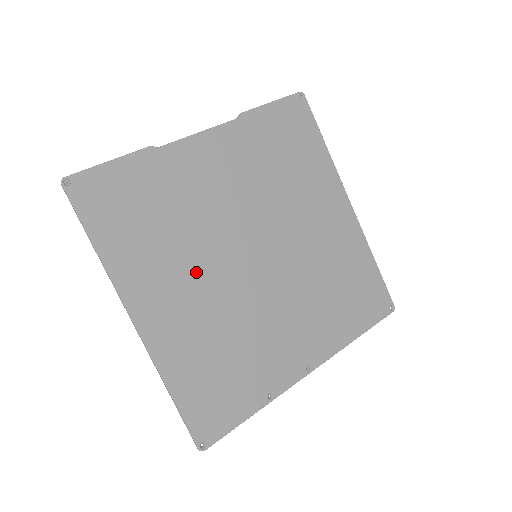
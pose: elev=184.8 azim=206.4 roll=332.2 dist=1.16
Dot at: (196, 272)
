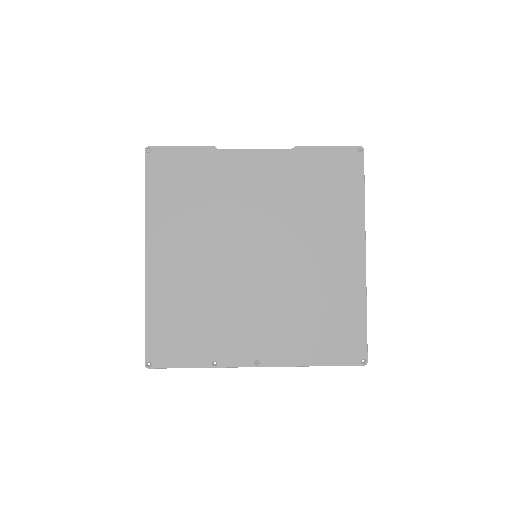
Dot at: (204, 245)
